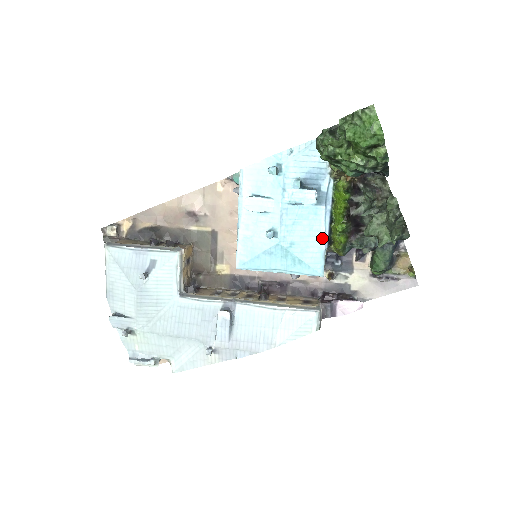
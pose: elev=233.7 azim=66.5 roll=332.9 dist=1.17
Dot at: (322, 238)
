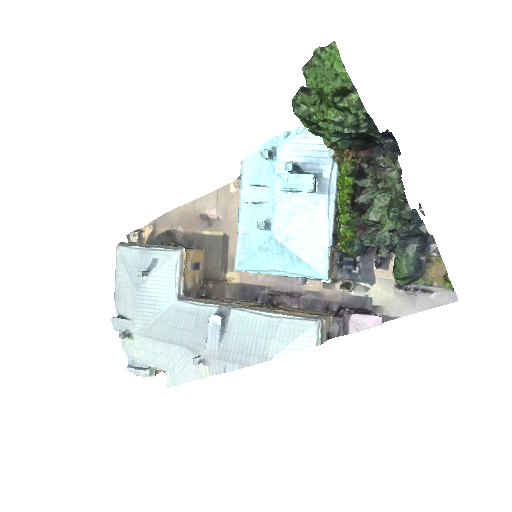
Dot at: (325, 233)
